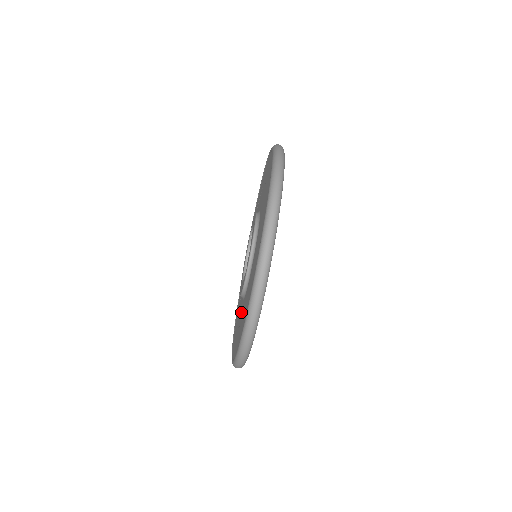
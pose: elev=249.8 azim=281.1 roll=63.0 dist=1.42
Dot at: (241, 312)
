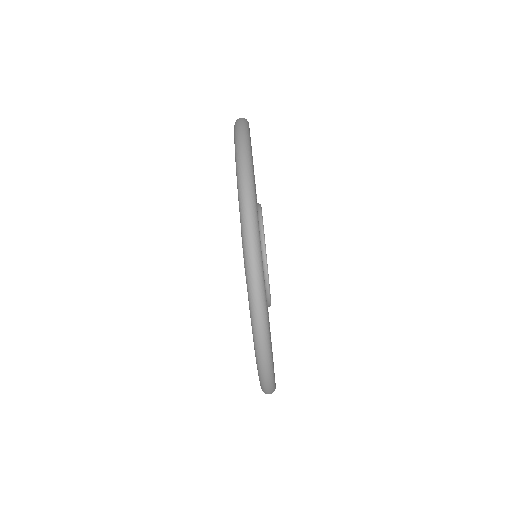
Dot at: occluded
